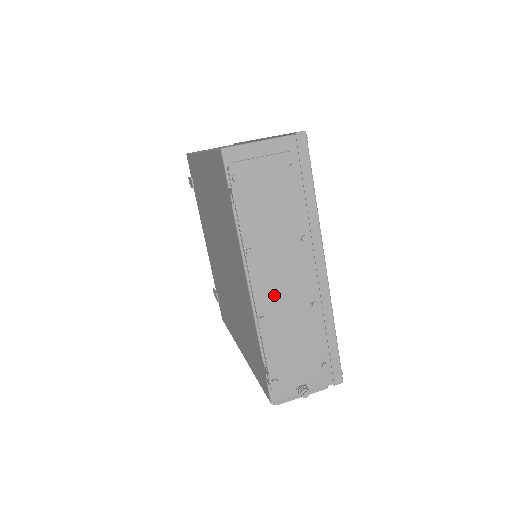
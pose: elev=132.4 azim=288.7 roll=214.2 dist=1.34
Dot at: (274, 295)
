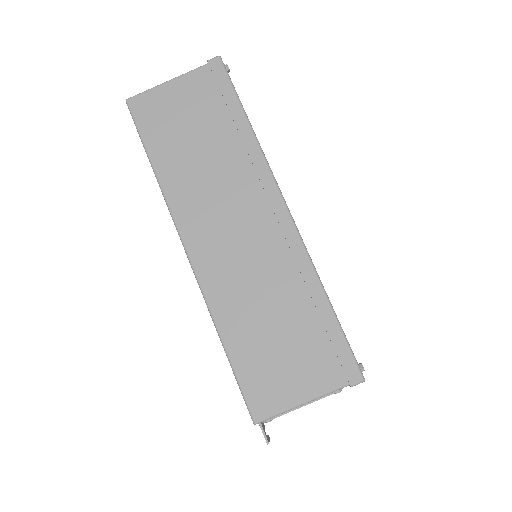
Dot at: occluded
